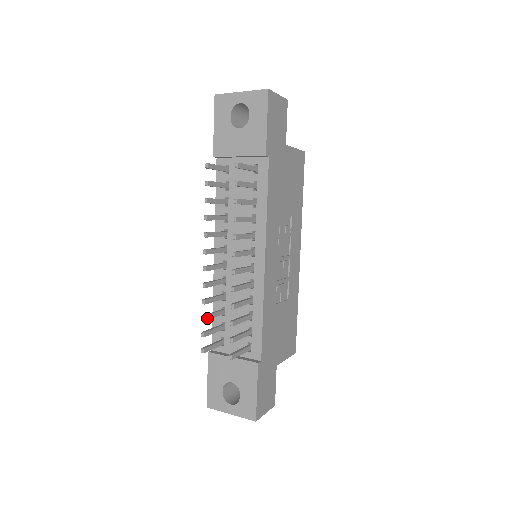
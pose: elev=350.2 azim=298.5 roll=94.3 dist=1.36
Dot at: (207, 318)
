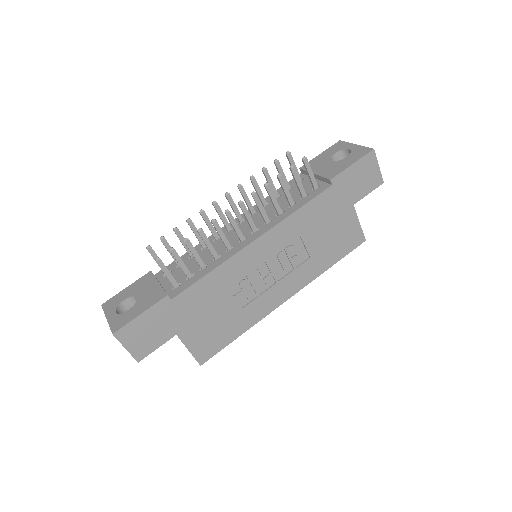
Dot at: (178, 234)
